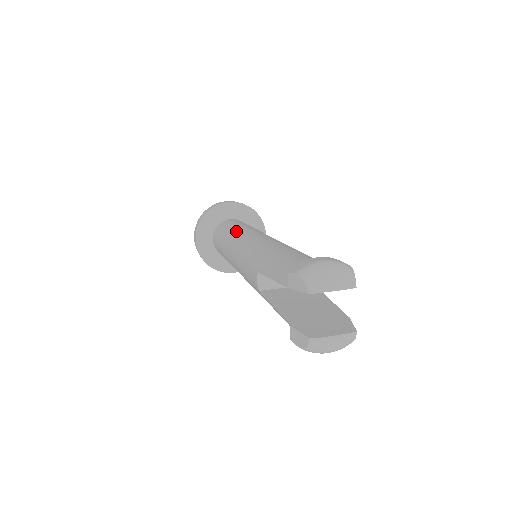
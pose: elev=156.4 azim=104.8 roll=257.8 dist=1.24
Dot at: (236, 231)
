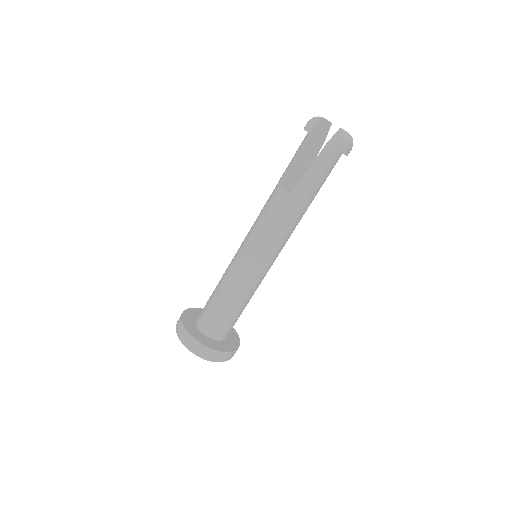
Dot at: (227, 268)
